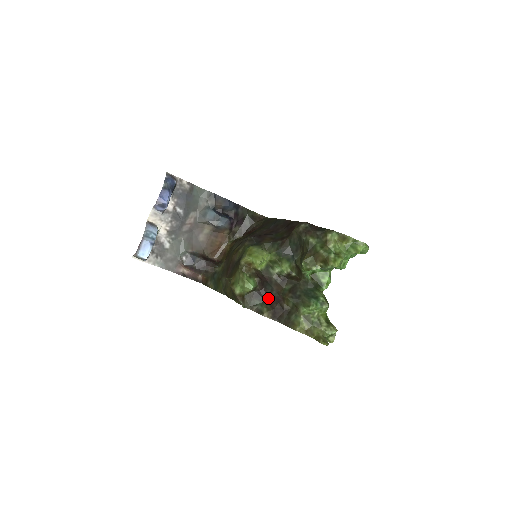
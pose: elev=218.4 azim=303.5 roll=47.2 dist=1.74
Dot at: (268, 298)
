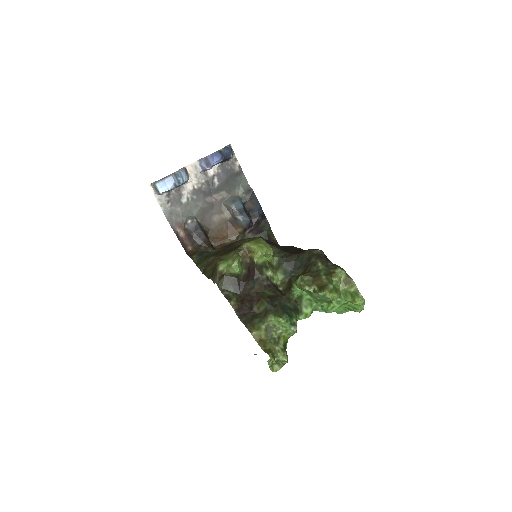
Dot at: (244, 293)
